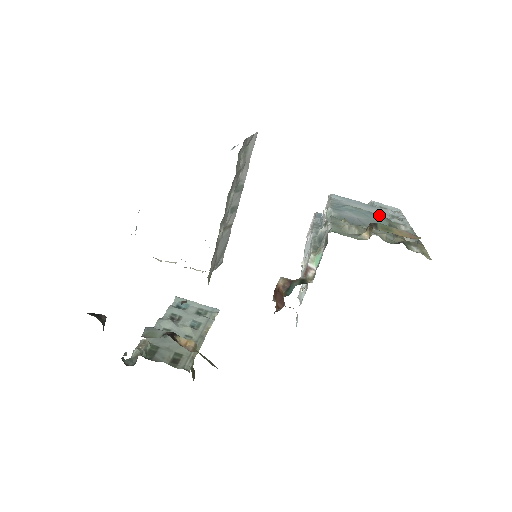
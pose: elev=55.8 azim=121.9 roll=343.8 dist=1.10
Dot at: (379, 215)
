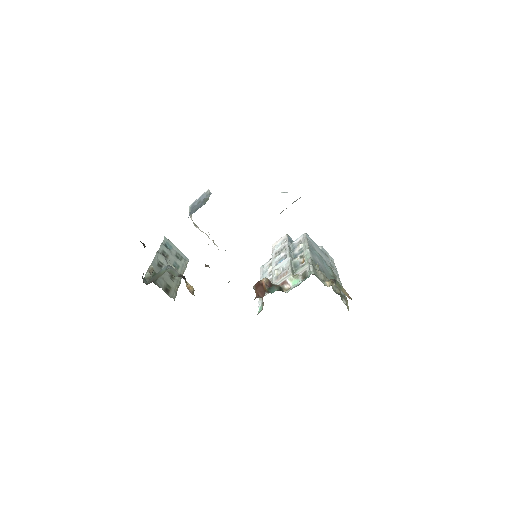
Dot at: (327, 263)
